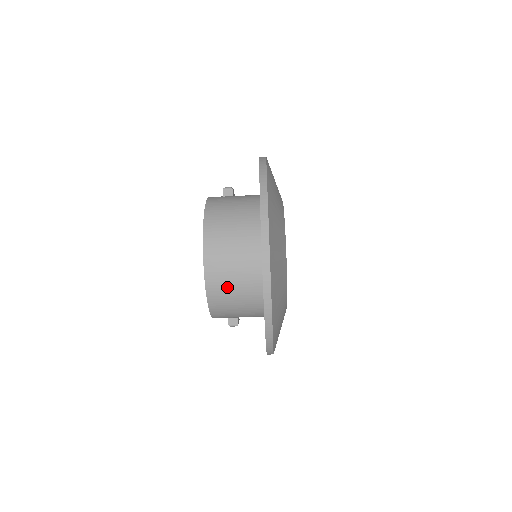
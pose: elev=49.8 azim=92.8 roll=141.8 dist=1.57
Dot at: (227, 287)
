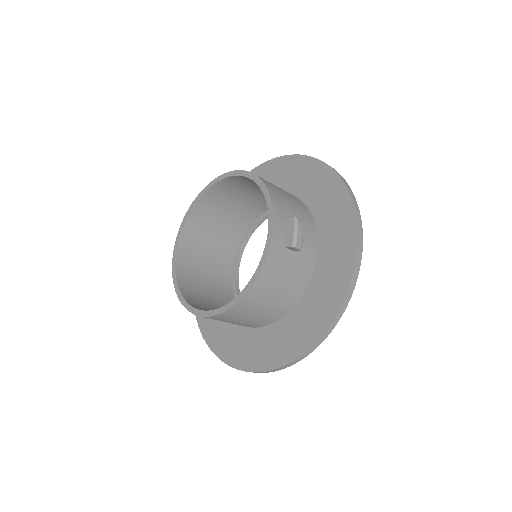
Dot at: occluded
